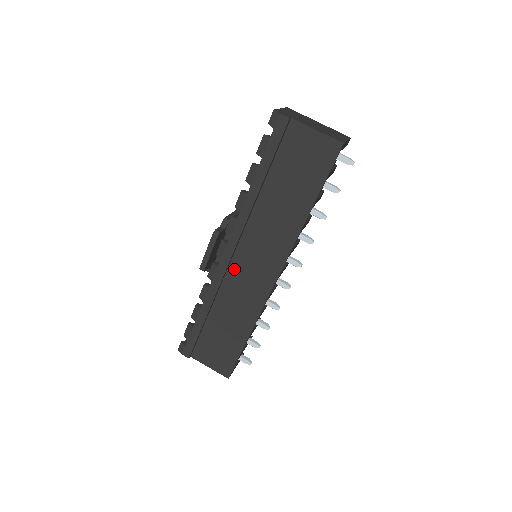
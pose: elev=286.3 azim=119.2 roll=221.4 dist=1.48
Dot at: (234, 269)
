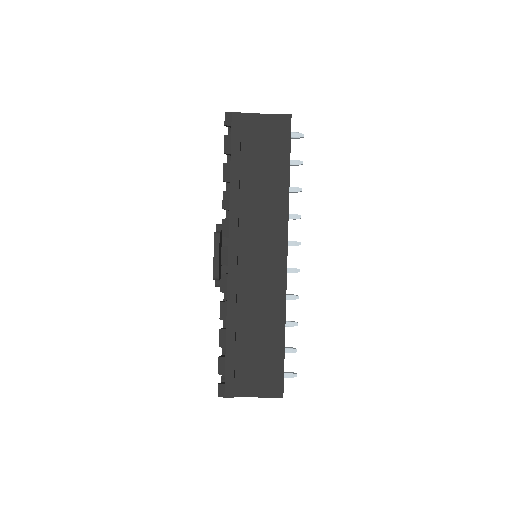
Dot at: (244, 270)
